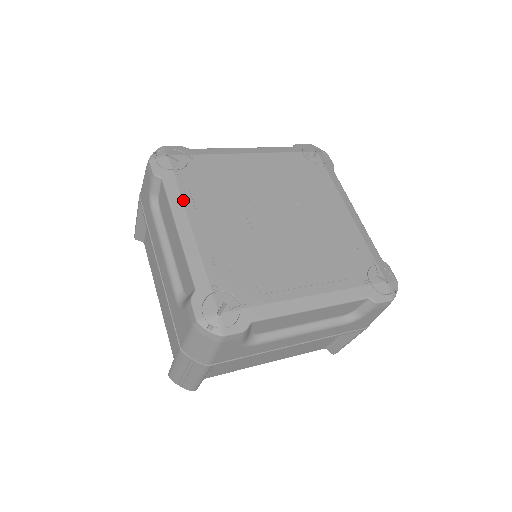
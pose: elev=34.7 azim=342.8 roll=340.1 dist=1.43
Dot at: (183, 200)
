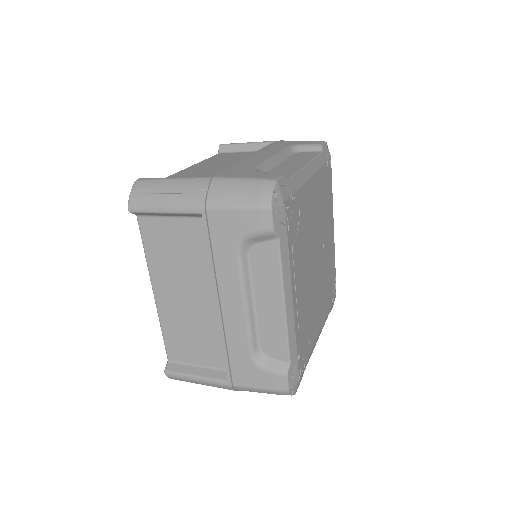
Dot at: (290, 267)
